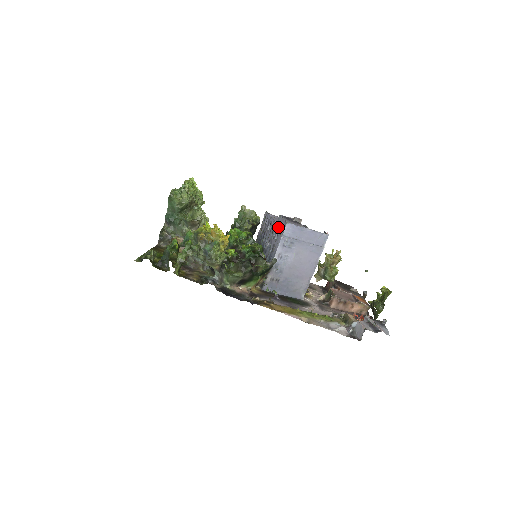
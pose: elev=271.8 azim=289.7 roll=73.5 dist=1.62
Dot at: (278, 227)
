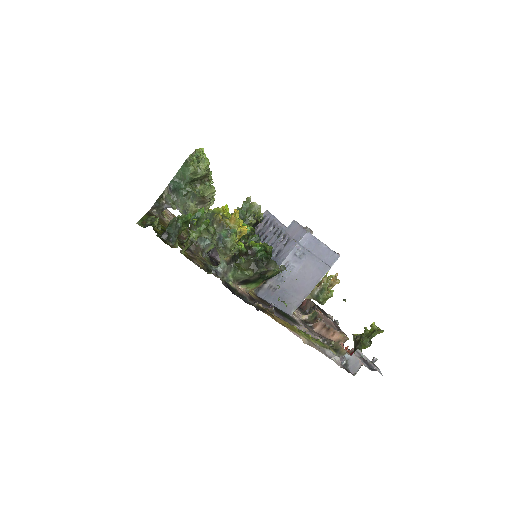
Dot at: (290, 232)
